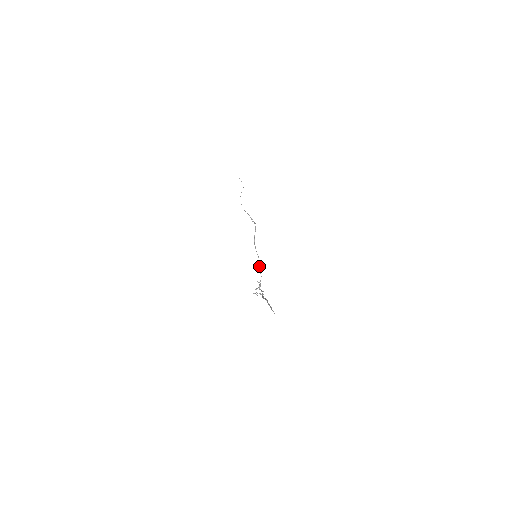
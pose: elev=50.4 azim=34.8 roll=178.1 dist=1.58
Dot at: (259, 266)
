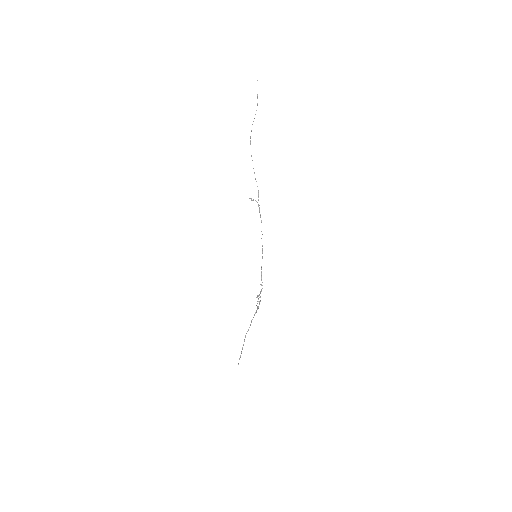
Dot at: (261, 266)
